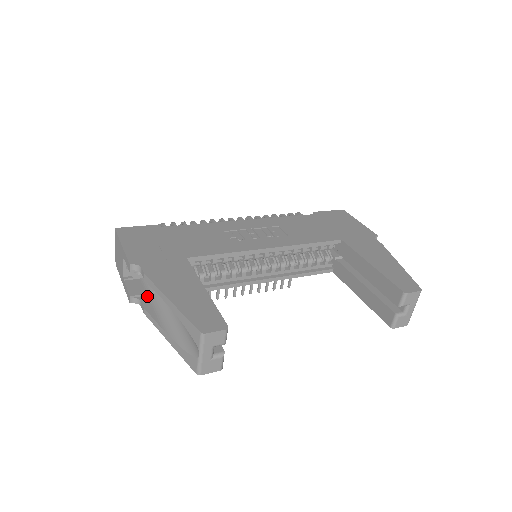
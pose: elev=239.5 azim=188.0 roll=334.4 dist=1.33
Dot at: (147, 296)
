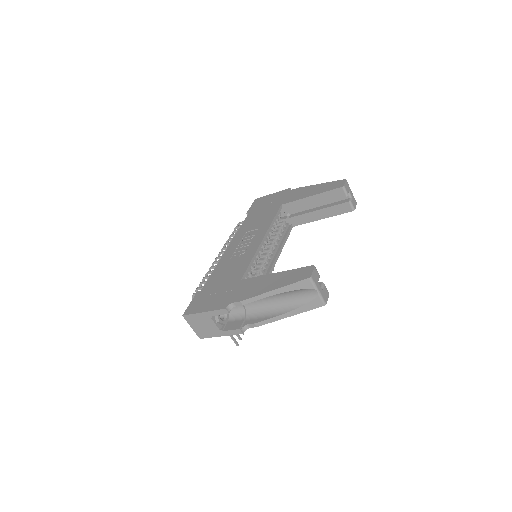
Dot at: (246, 321)
